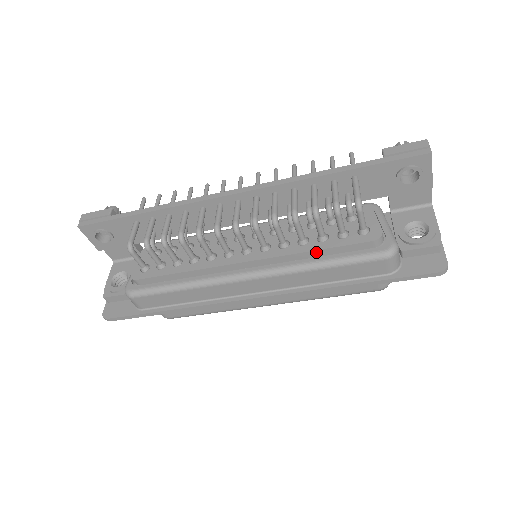
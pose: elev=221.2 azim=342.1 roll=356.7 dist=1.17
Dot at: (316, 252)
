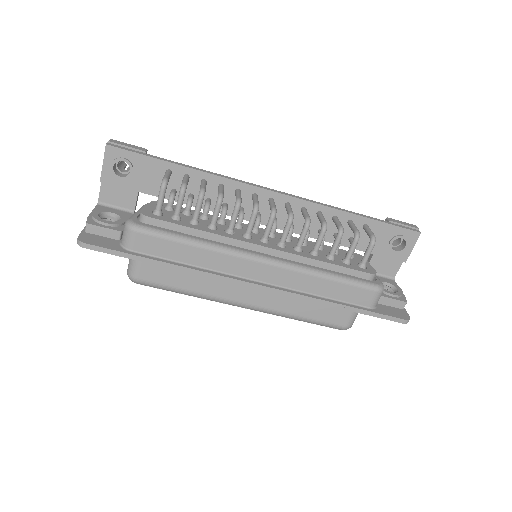
Dot at: (325, 264)
